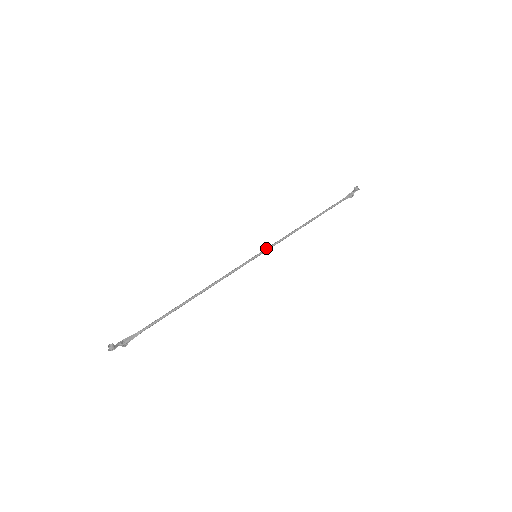
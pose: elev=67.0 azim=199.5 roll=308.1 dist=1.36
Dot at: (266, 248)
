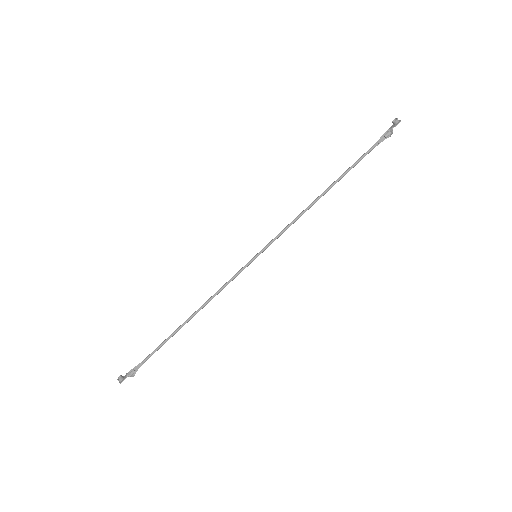
Dot at: occluded
